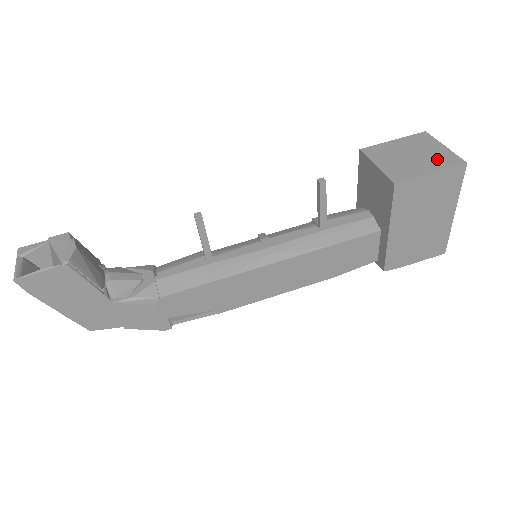
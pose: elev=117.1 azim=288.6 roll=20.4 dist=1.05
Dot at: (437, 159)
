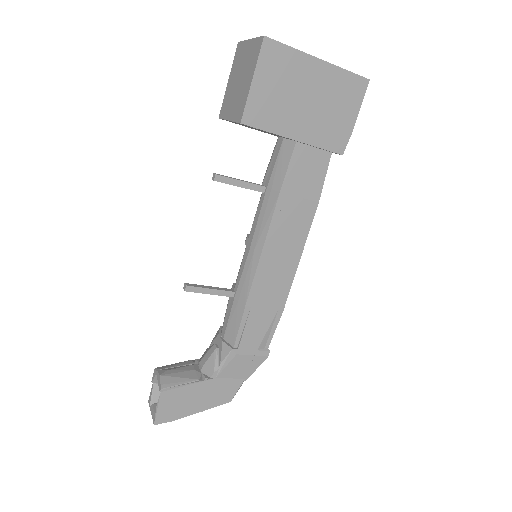
Dot at: (250, 61)
